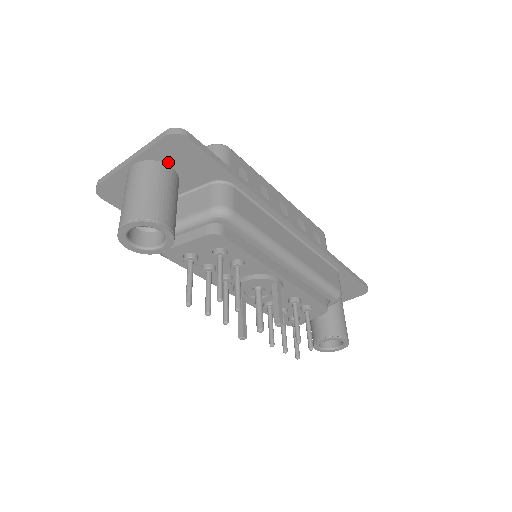
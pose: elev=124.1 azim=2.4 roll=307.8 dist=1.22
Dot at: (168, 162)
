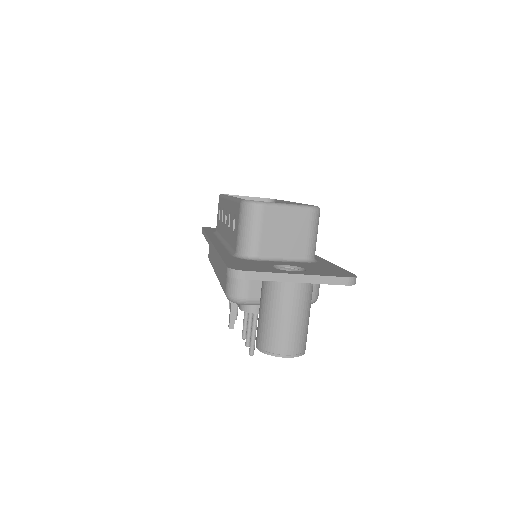
Dot at: occluded
